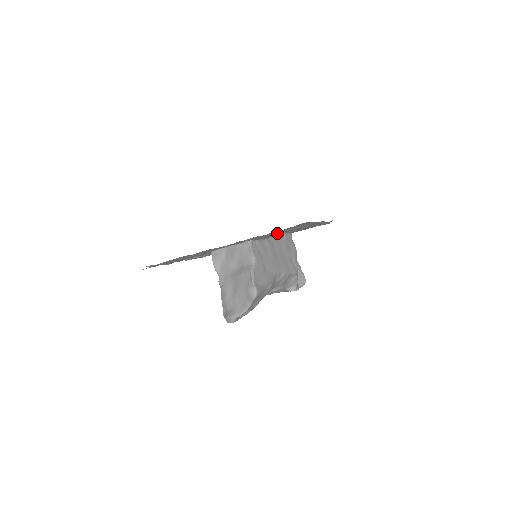
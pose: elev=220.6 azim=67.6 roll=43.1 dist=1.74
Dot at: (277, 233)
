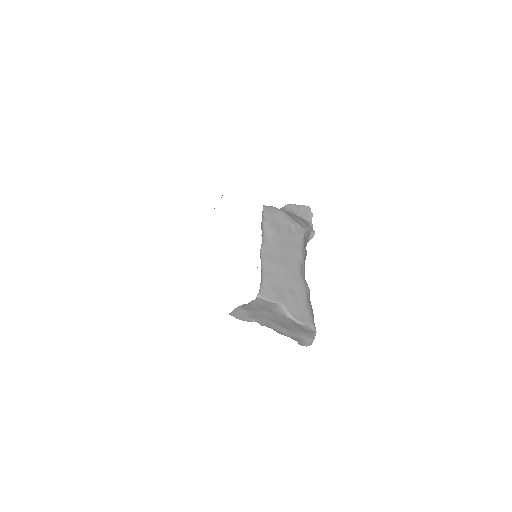
Dot at: occluded
